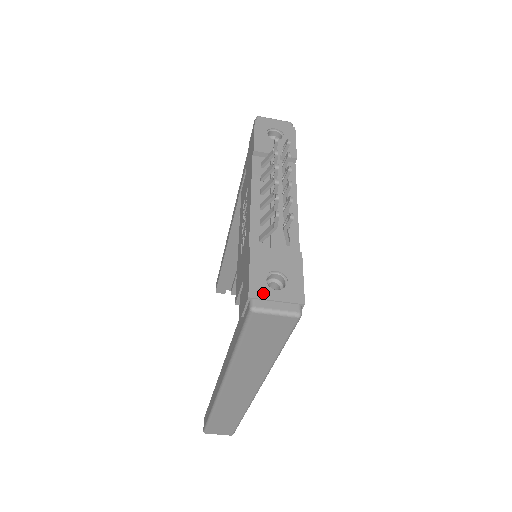
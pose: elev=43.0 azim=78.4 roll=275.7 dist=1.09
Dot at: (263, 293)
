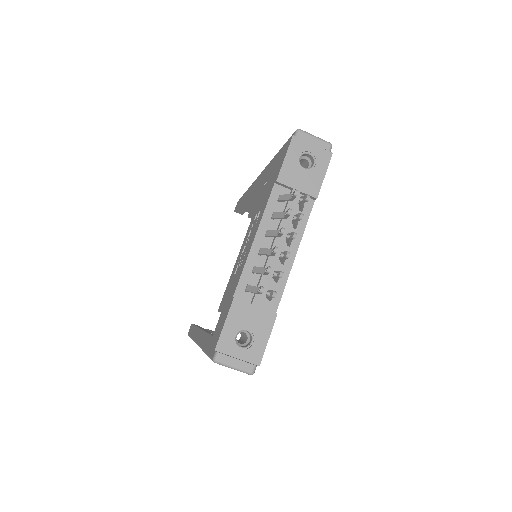
Dot at: (228, 349)
